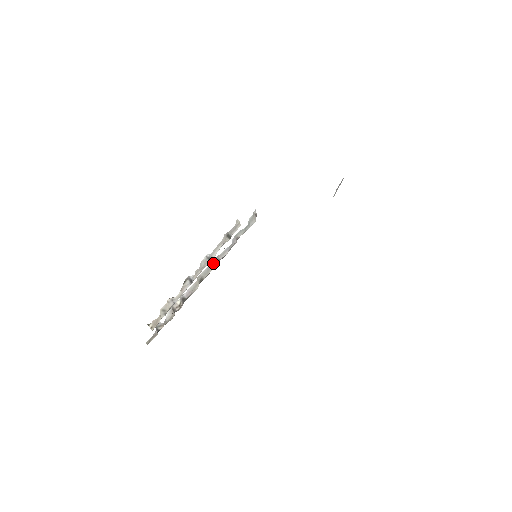
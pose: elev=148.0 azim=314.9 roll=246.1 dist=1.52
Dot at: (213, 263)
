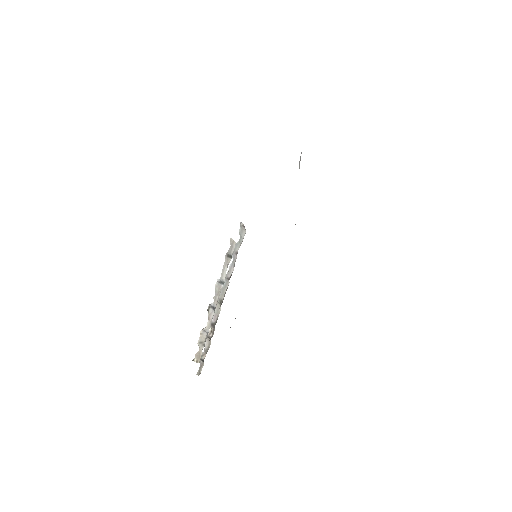
Dot at: (224, 283)
